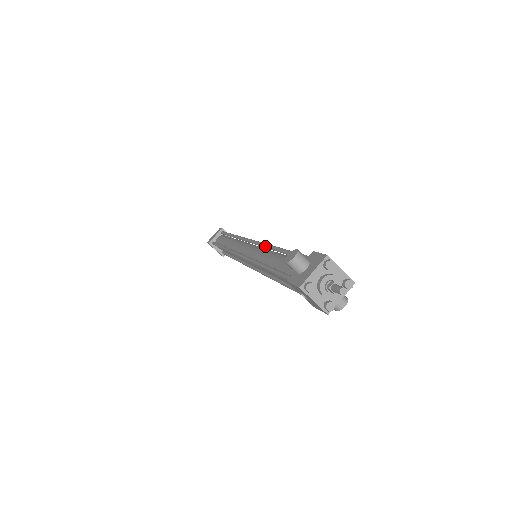
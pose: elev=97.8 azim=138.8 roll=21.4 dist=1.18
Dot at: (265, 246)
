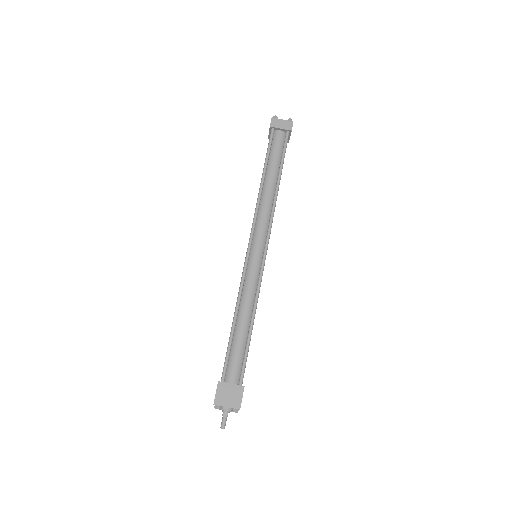
Dot at: (257, 288)
